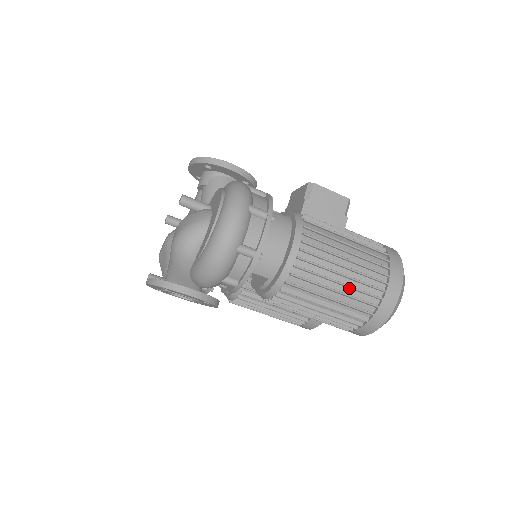
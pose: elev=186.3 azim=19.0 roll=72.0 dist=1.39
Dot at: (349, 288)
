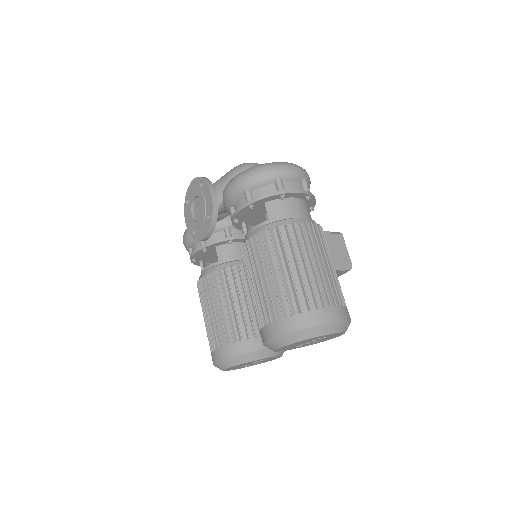
Dot at: (307, 277)
